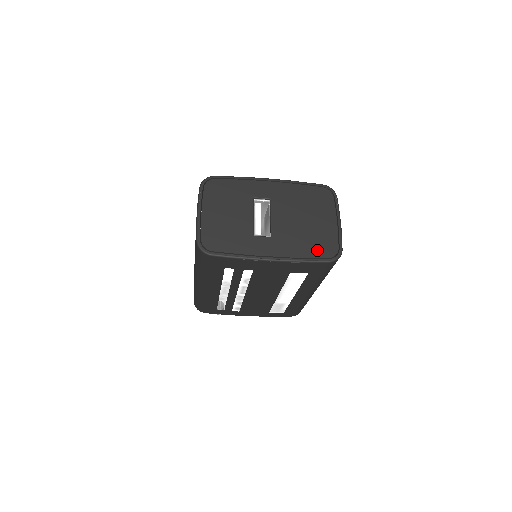
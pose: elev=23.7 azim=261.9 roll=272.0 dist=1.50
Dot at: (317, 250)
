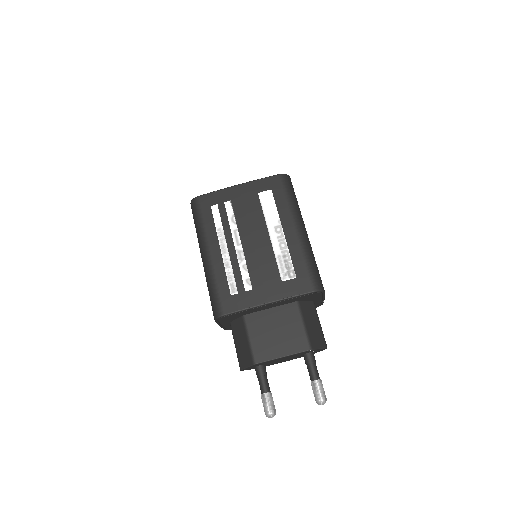
Dot at: occluded
